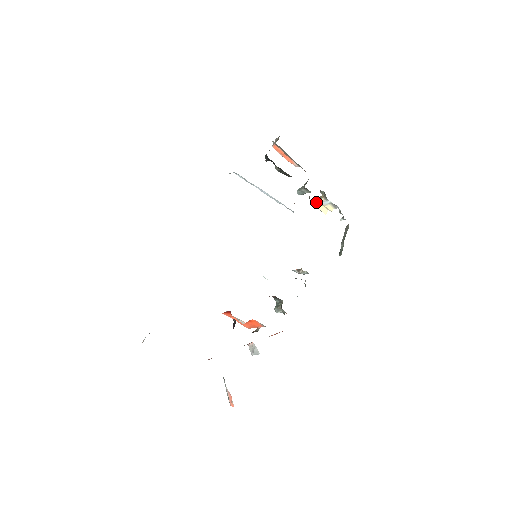
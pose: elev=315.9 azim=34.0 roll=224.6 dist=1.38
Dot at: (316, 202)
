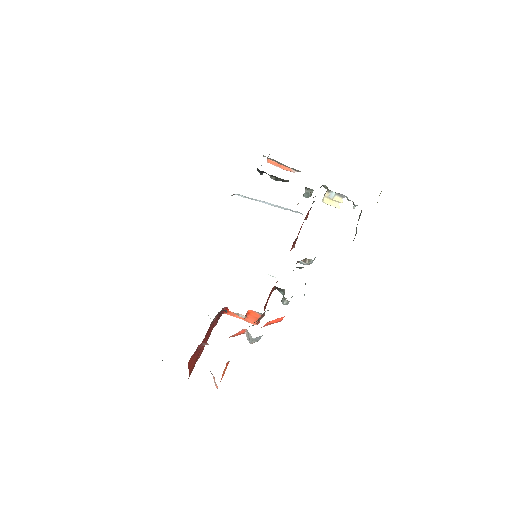
Dot at: (324, 199)
